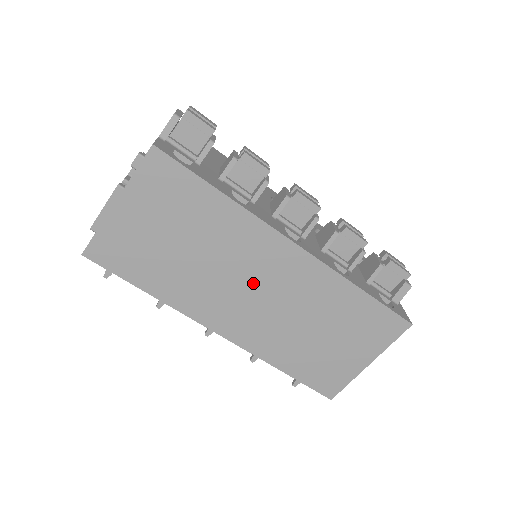
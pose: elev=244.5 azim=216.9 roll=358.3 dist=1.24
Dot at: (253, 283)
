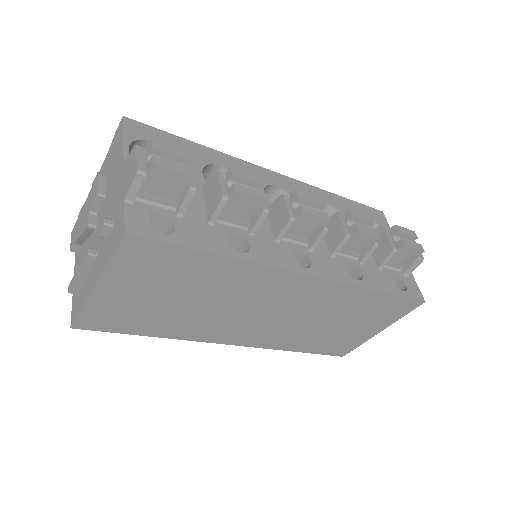
Dot at: (263, 309)
